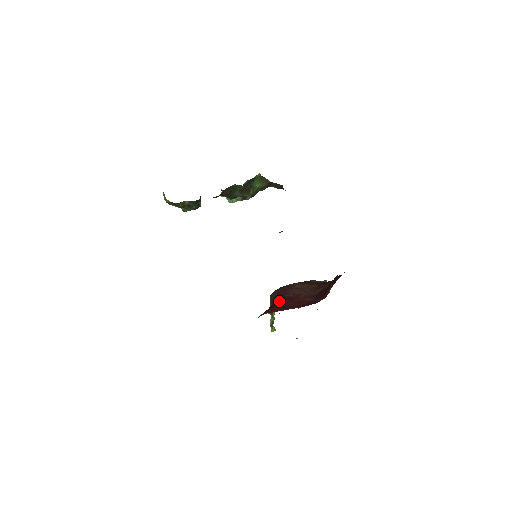
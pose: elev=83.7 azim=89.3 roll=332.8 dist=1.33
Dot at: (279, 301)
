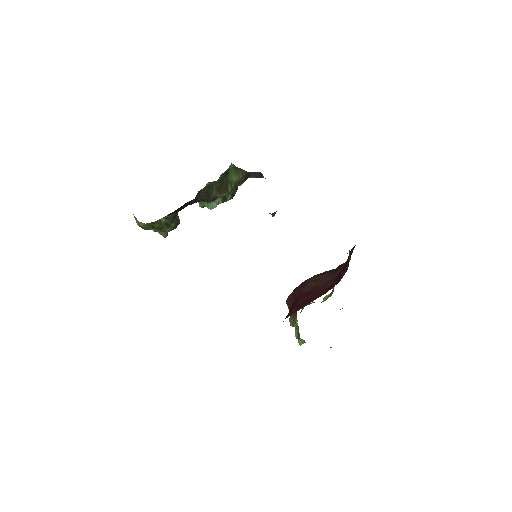
Dot at: (297, 300)
